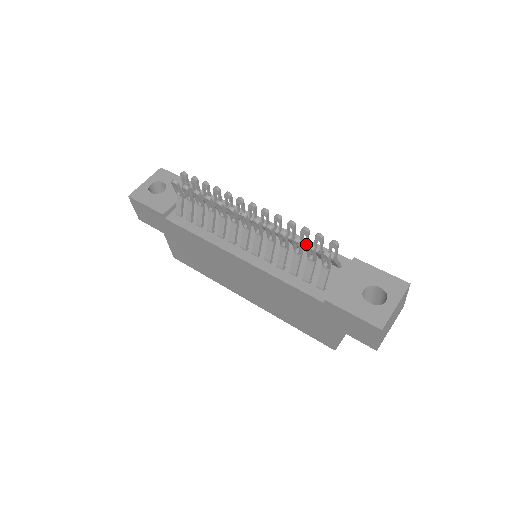
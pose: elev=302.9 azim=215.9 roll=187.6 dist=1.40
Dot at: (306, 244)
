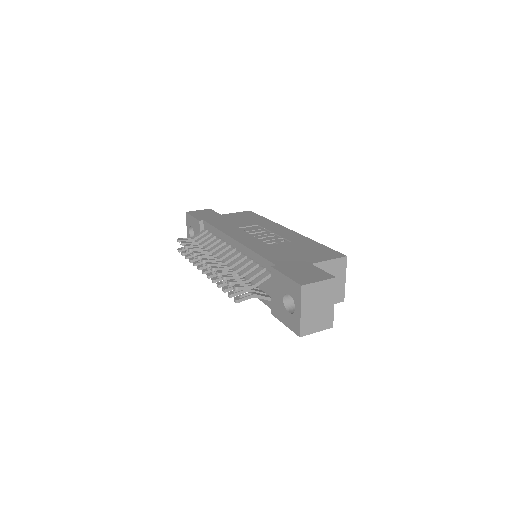
Dot at: occluded
